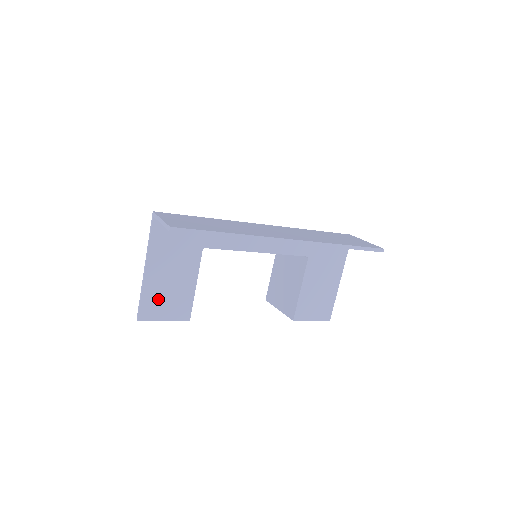
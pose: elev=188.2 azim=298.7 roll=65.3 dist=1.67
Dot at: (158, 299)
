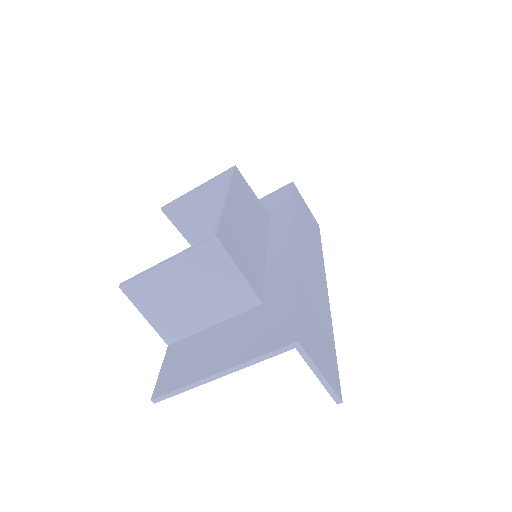
Dot at: occluded
